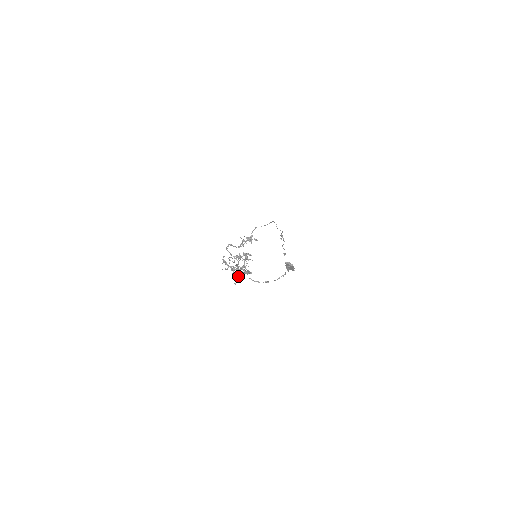
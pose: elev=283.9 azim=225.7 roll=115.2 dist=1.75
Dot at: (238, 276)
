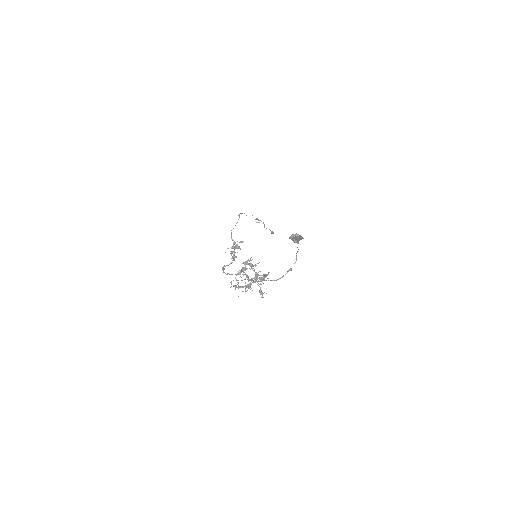
Dot at: occluded
